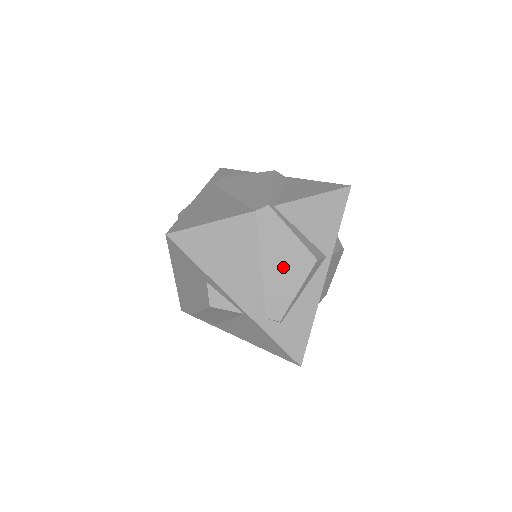
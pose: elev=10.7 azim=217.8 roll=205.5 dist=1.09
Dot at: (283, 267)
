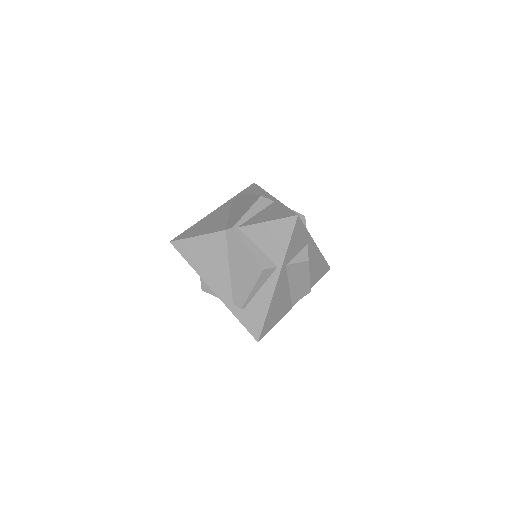
Dot at: (242, 271)
